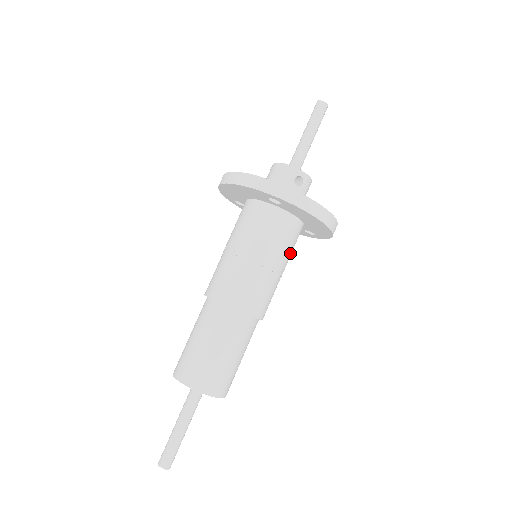
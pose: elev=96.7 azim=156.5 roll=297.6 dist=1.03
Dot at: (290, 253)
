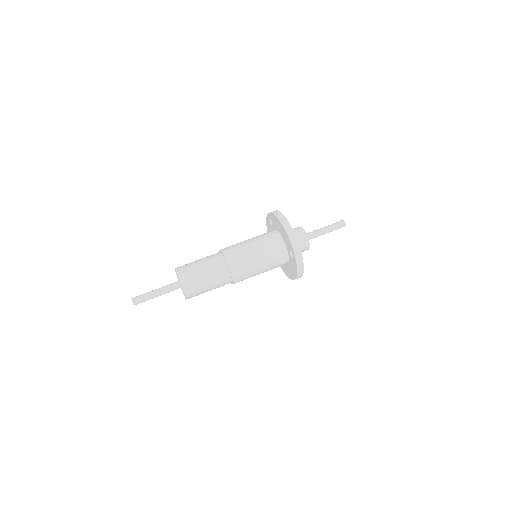
Dot at: occluded
